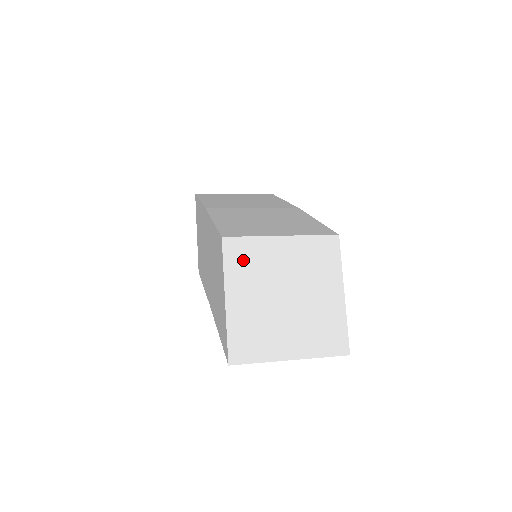
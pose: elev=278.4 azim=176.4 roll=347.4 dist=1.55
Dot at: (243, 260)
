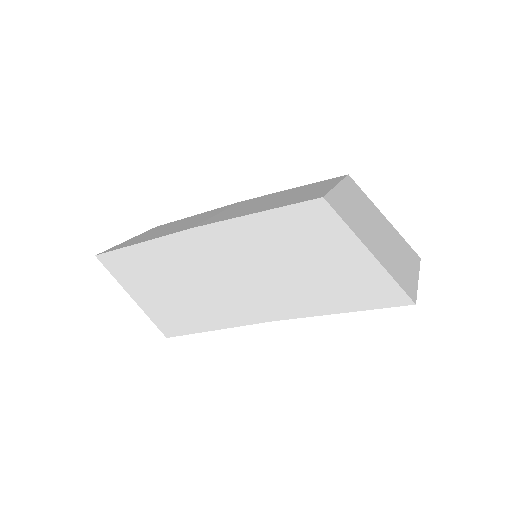
Dot at: (345, 212)
